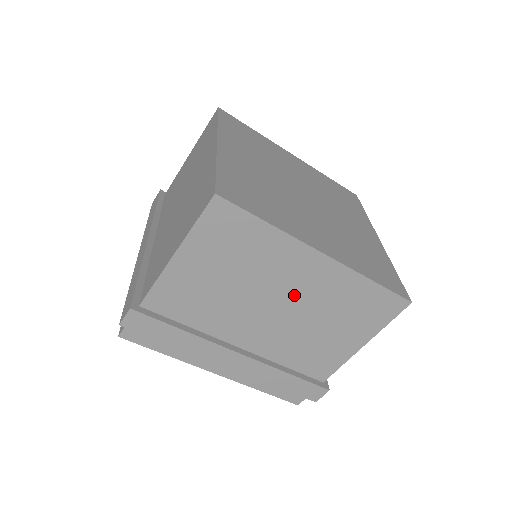
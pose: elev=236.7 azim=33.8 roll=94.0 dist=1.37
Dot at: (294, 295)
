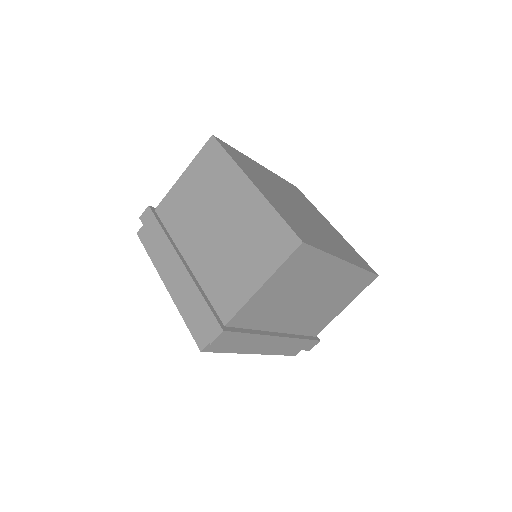
Dot at: (321, 290)
